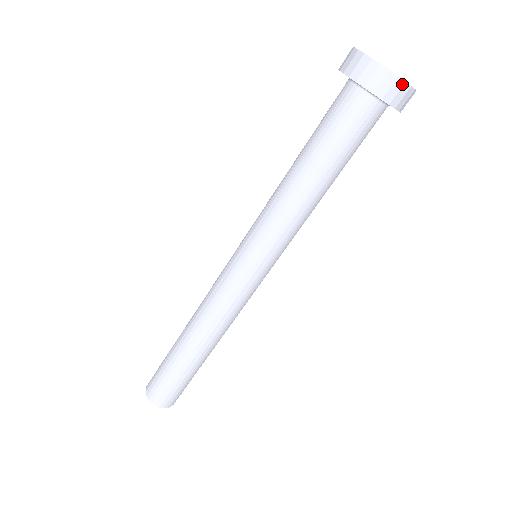
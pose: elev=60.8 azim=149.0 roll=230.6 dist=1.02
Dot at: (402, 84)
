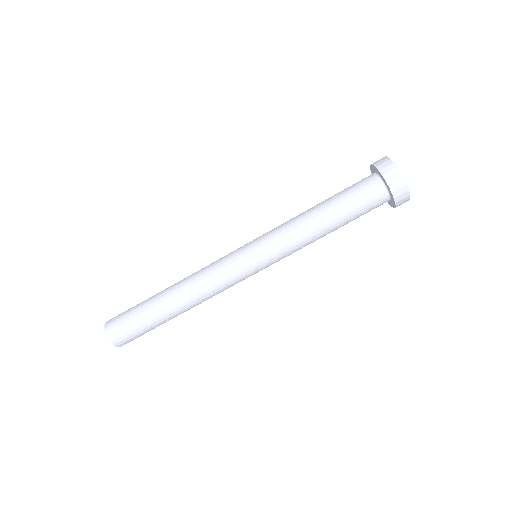
Dot at: (408, 199)
